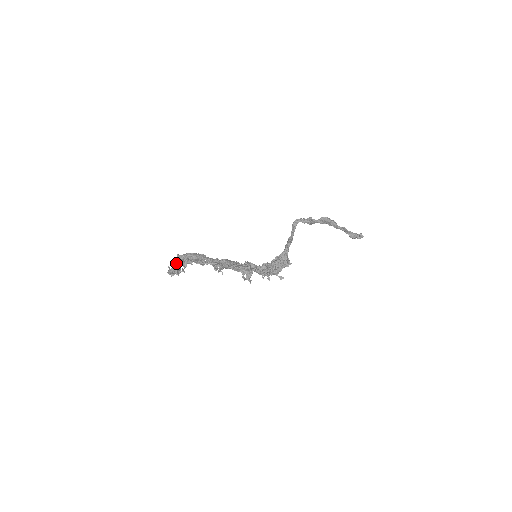
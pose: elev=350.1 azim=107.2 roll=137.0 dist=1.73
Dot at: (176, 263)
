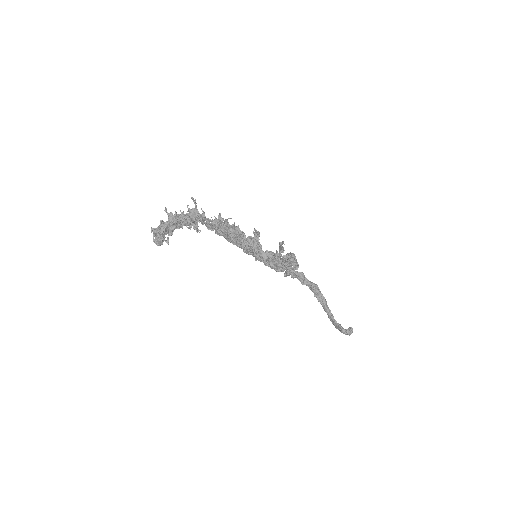
Dot at: occluded
